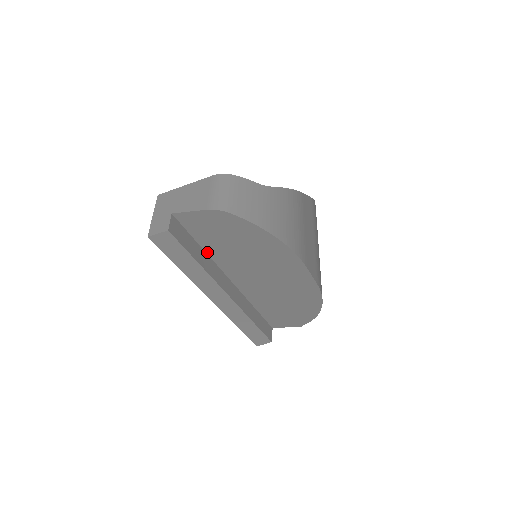
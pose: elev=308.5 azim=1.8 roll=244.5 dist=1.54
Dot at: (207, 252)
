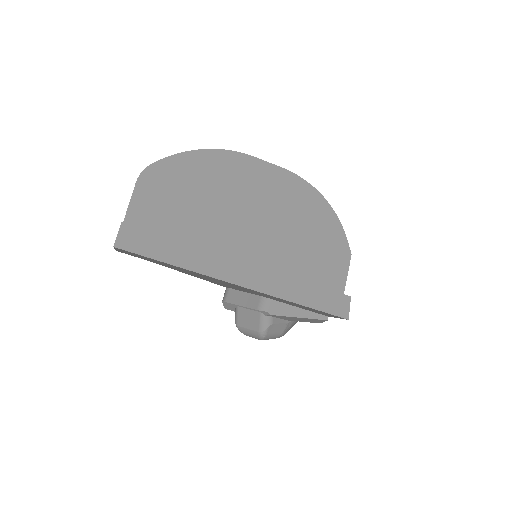
Dot at: occluded
